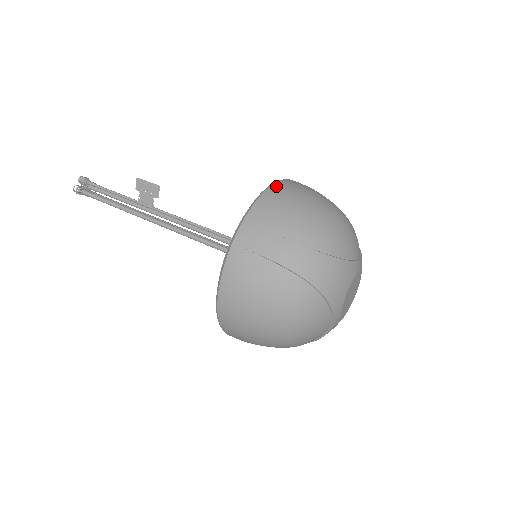
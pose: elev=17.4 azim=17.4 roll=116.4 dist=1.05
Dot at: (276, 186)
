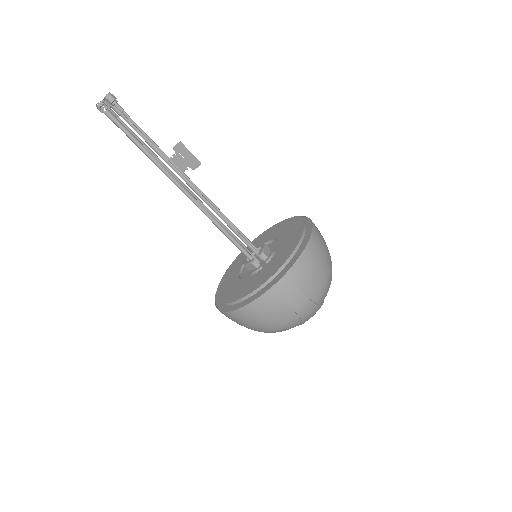
Dot at: (310, 245)
